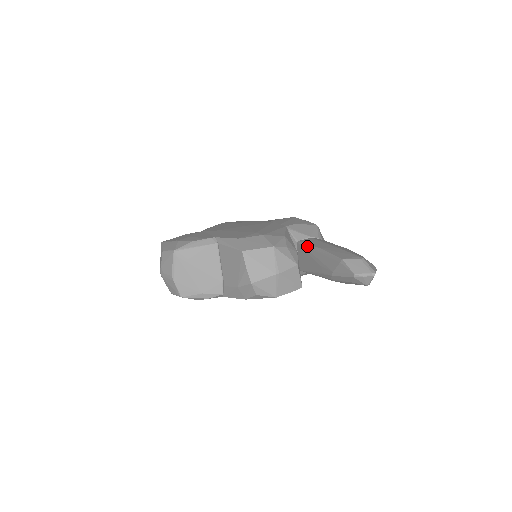
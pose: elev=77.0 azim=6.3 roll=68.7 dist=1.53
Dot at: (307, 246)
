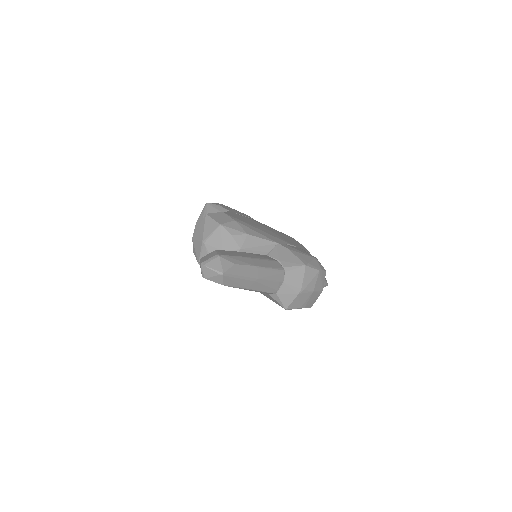
Dot at: occluded
